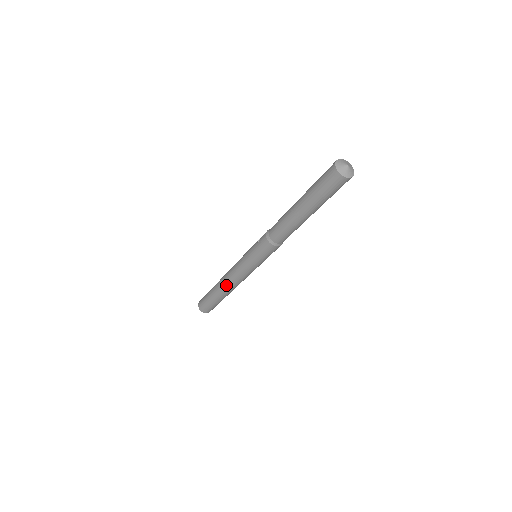
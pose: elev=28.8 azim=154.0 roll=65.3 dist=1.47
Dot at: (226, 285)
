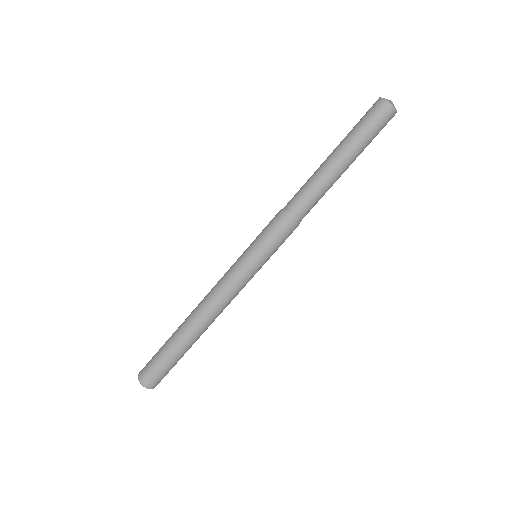
Dot at: (199, 309)
